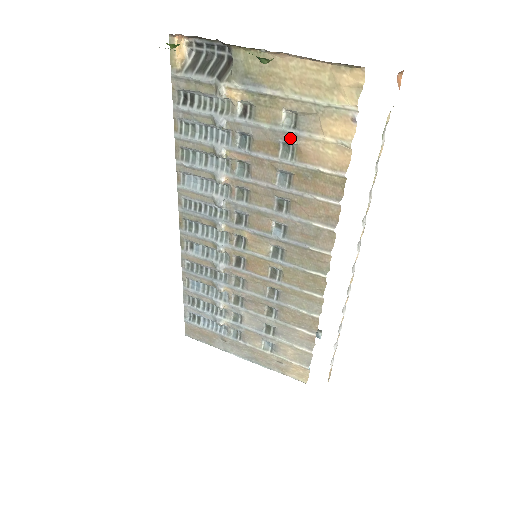
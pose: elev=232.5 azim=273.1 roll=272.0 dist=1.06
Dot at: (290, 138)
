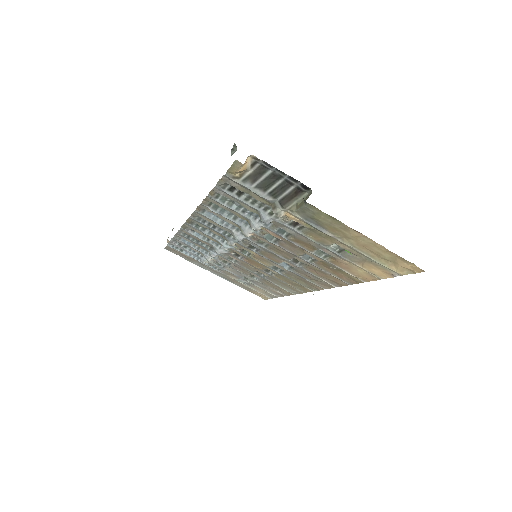
Dot at: (331, 253)
